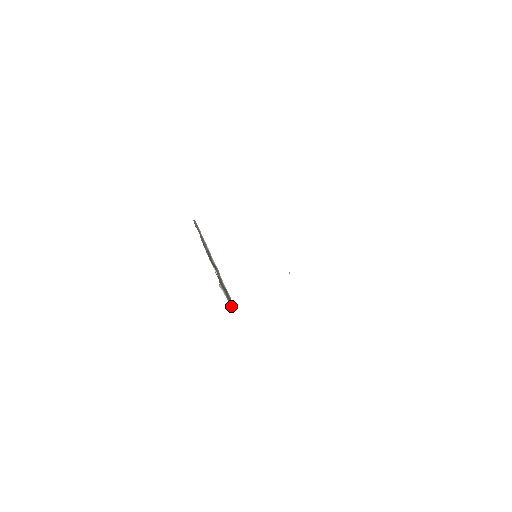
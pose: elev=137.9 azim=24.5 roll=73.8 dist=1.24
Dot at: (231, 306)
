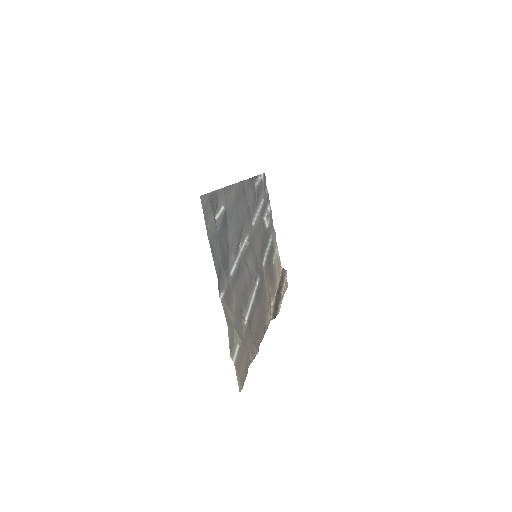
Dot at: (272, 318)
